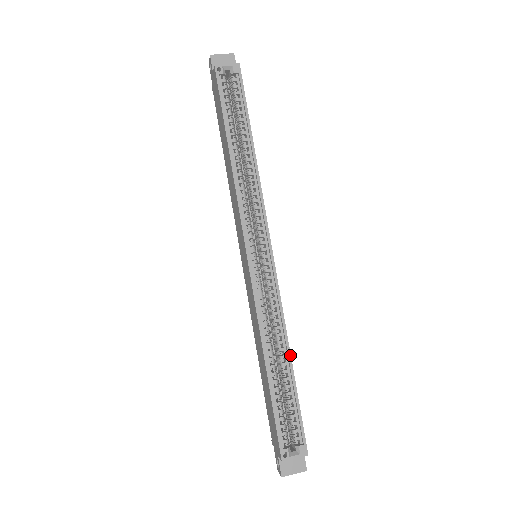
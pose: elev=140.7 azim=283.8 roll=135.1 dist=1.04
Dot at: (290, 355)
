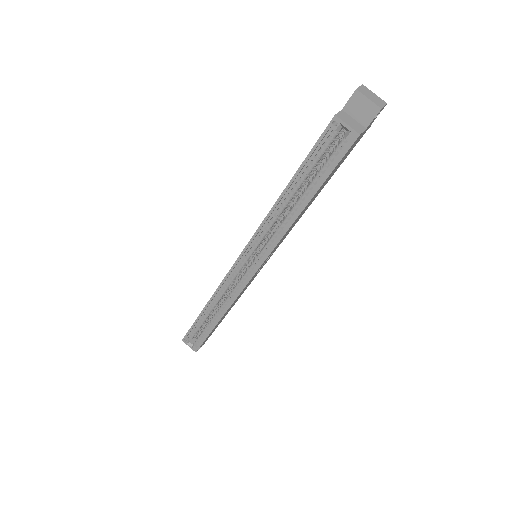
Dot at: occluded
